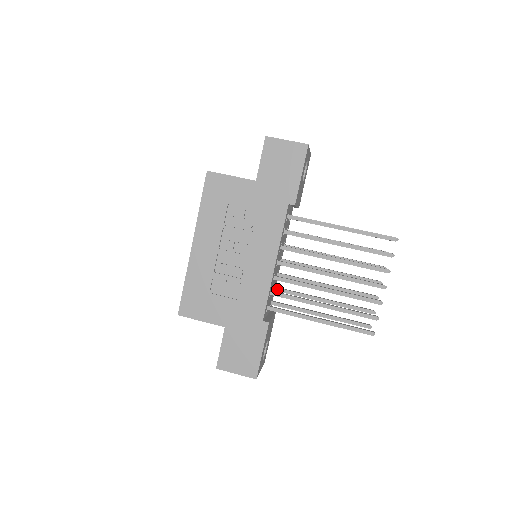
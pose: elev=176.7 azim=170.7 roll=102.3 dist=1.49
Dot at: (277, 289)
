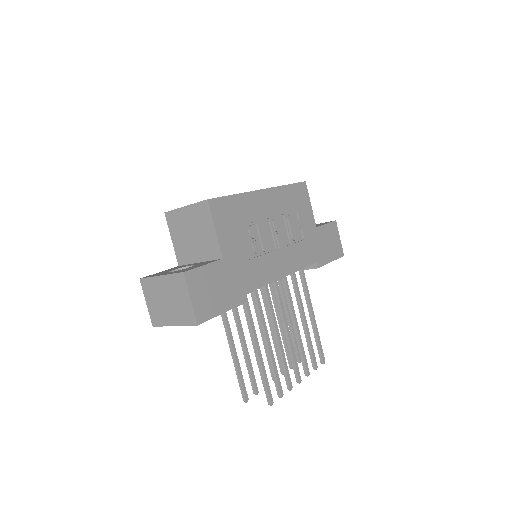
Dot at: occluded
